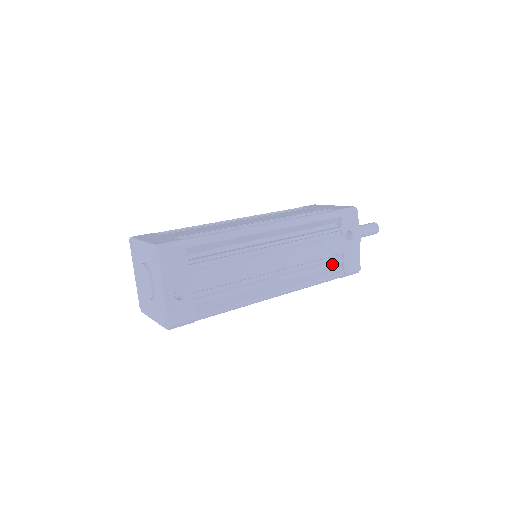
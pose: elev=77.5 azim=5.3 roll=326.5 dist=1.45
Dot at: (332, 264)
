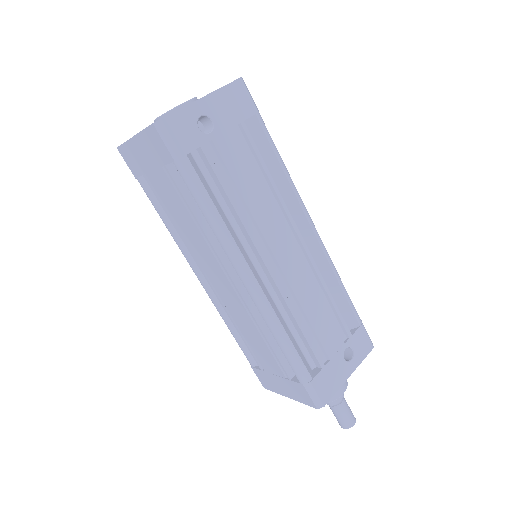
Dot at: (313, 350)
